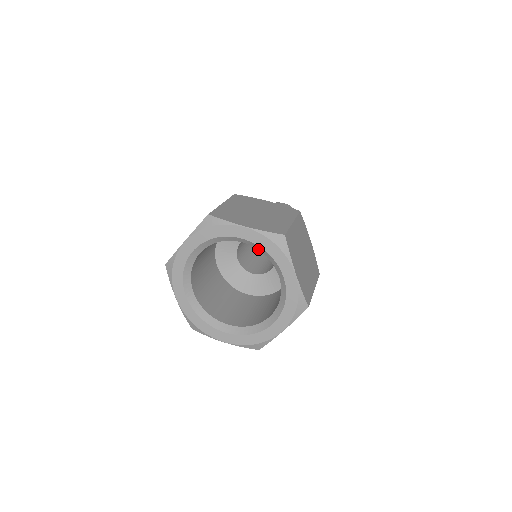
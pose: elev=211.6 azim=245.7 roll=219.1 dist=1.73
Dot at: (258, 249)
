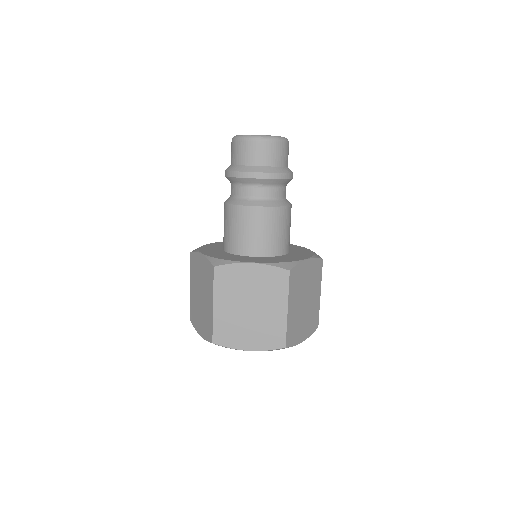
Dot at: occluded
